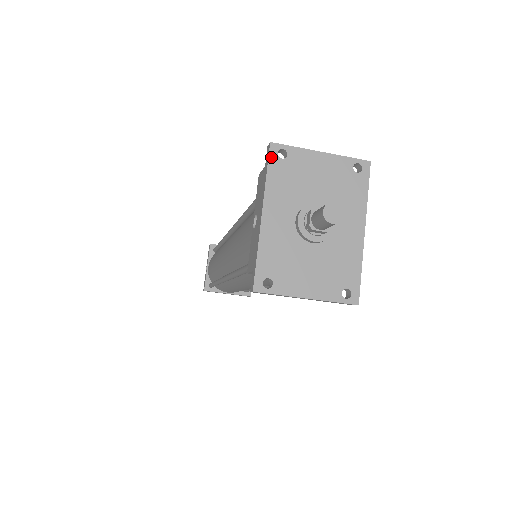
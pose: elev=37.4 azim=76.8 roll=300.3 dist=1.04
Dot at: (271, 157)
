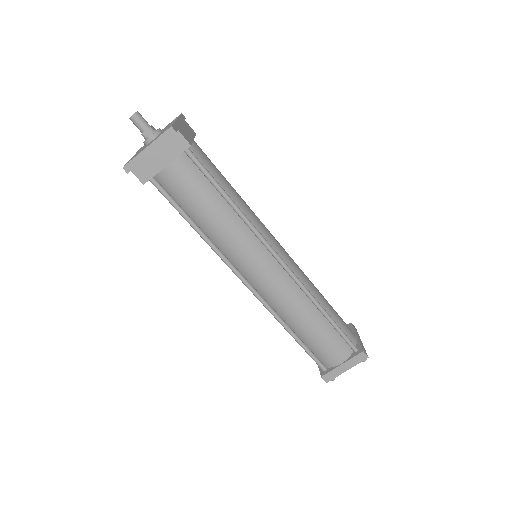
Dot at: occluded
